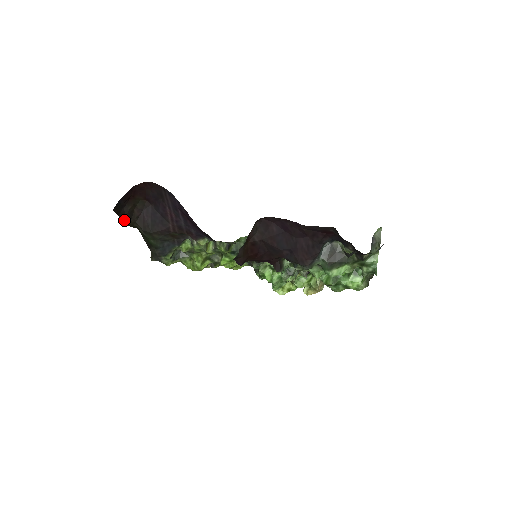
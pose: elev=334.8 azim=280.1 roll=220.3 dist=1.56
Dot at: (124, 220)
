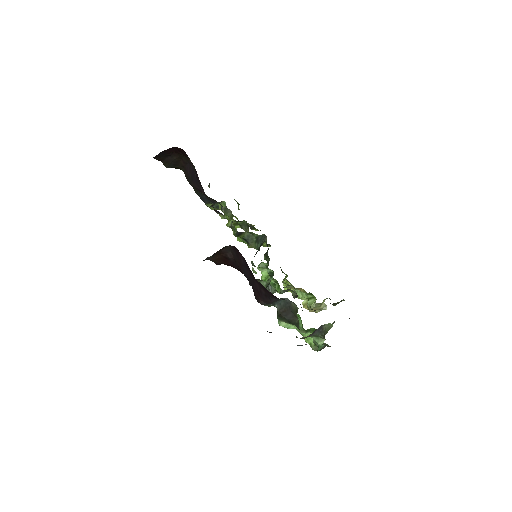
Dot at: (169, 165)
